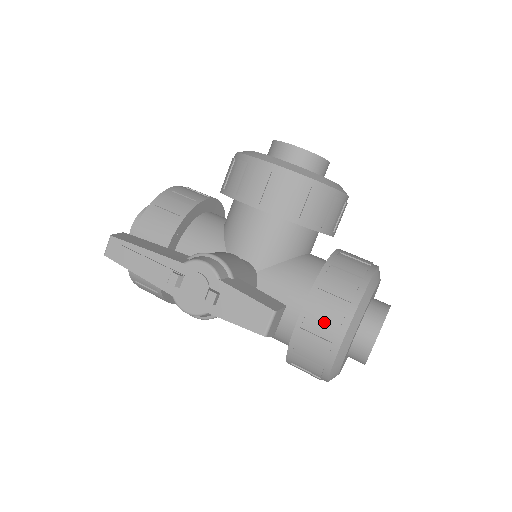
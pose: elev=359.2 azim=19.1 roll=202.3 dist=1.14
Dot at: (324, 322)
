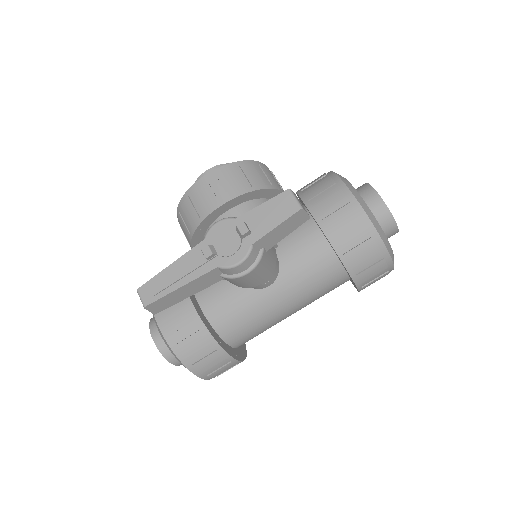
Dot at: (335, 207)
